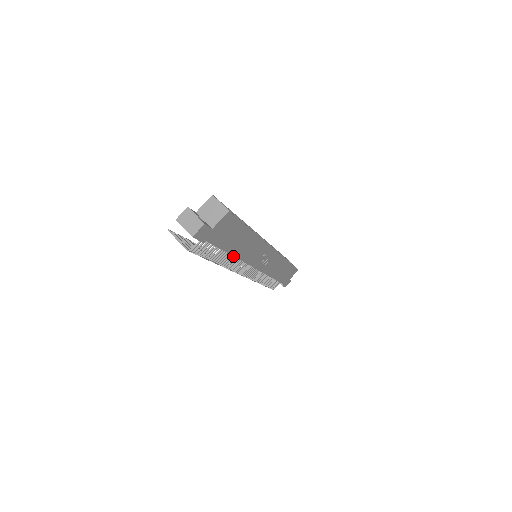
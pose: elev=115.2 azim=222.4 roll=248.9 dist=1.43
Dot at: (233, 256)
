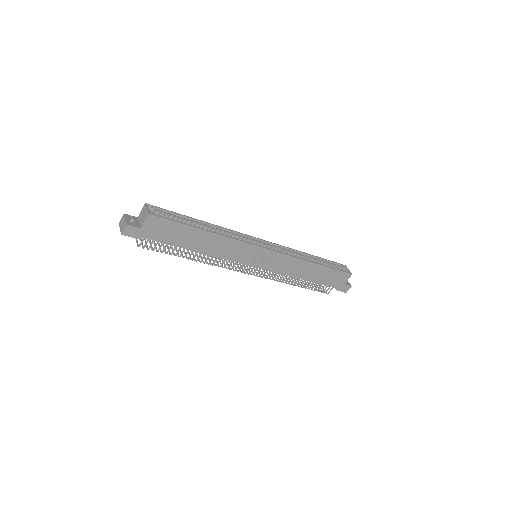
Dot at: occluded
